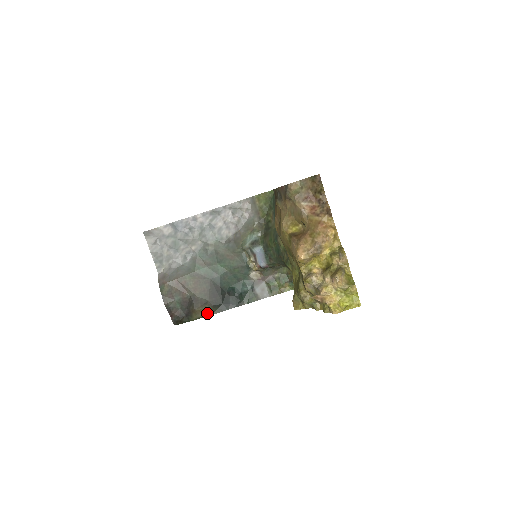
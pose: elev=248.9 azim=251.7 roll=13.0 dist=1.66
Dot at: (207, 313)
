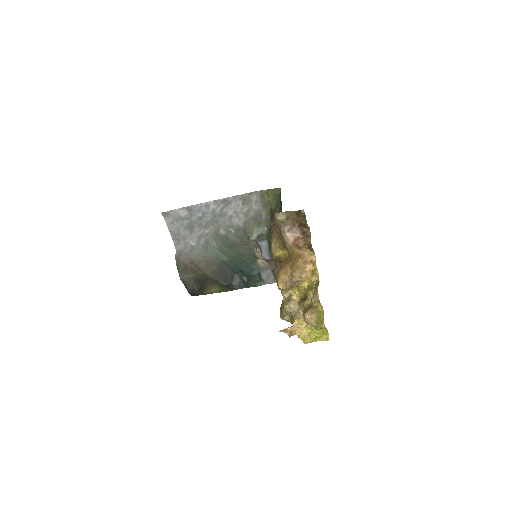
Dot at: (217, 290)
